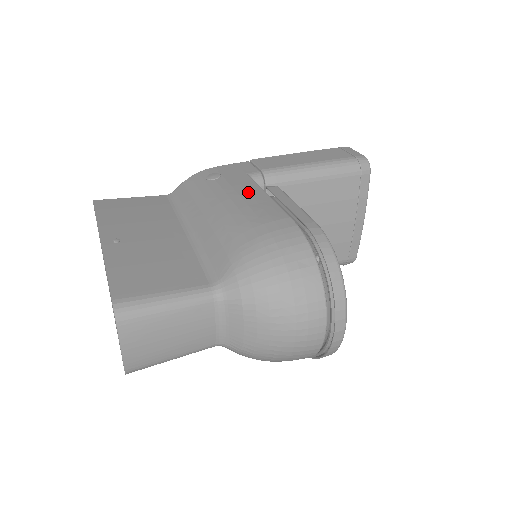
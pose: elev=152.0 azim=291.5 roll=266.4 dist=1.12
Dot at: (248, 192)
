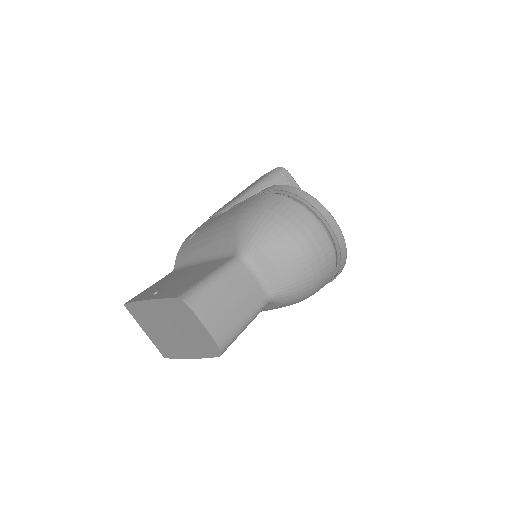
Dot at: (219, 217)
